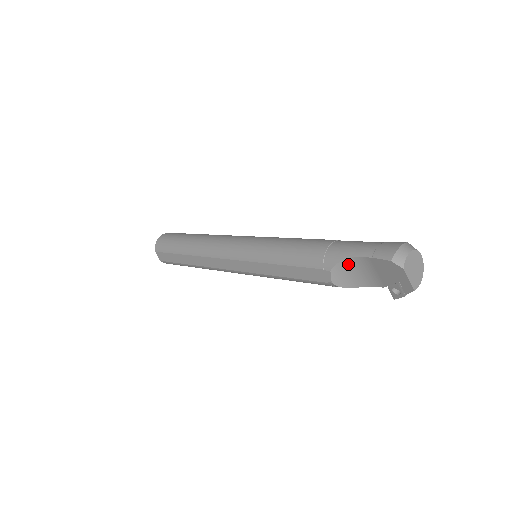
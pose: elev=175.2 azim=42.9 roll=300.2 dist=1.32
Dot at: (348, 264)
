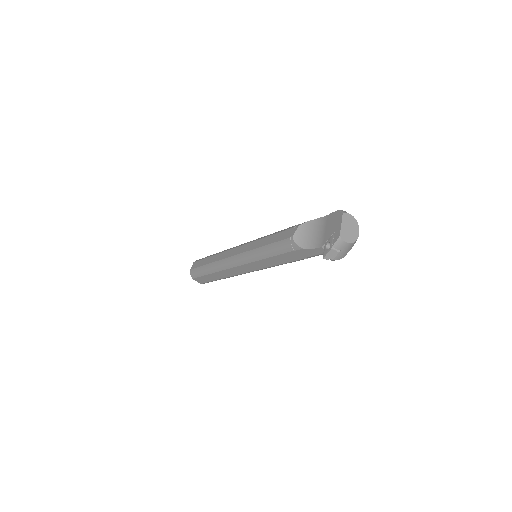
Dot at: (312, 225)
